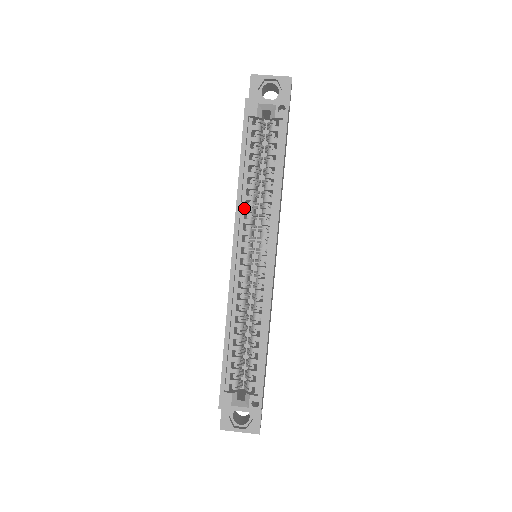
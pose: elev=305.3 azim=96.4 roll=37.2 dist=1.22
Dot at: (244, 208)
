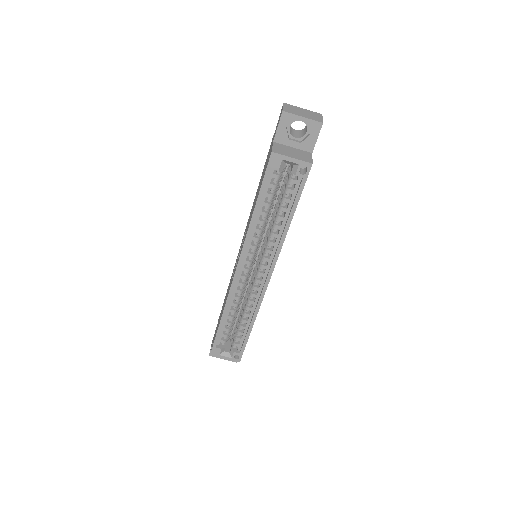
Dot at: (252, 237)
